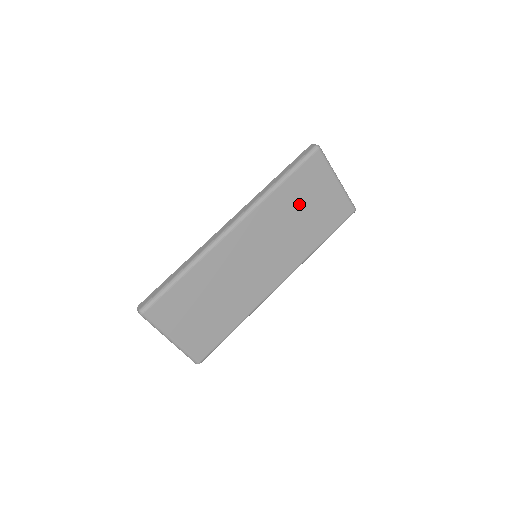
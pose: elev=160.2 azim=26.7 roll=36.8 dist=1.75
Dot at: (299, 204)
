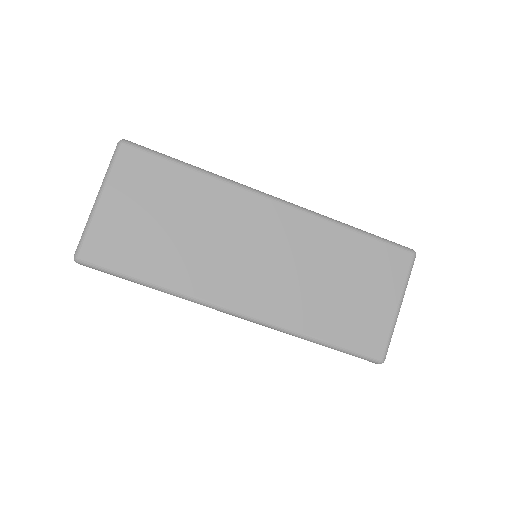
Dot at: (345, 270)
